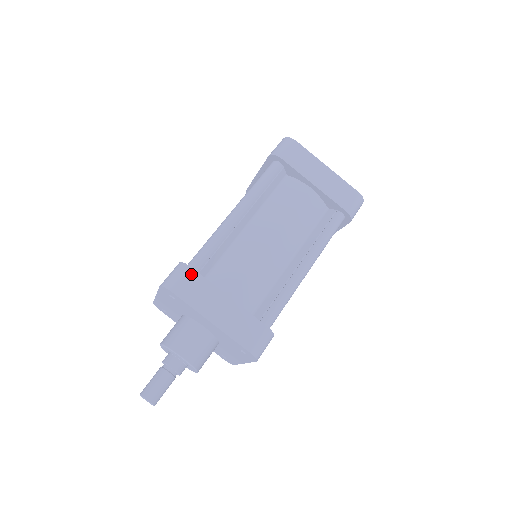
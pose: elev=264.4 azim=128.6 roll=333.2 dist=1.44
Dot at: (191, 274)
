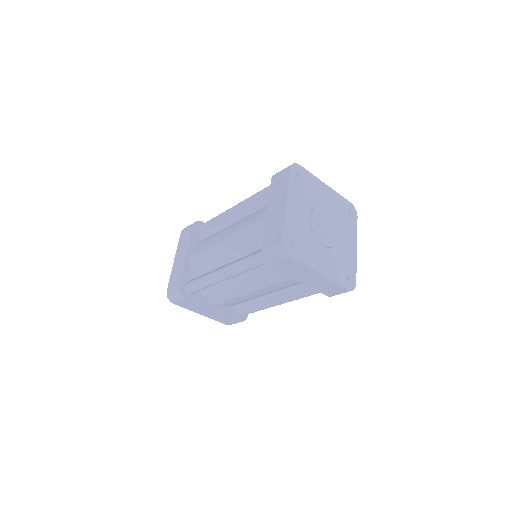
Dot at: (185, 300)
